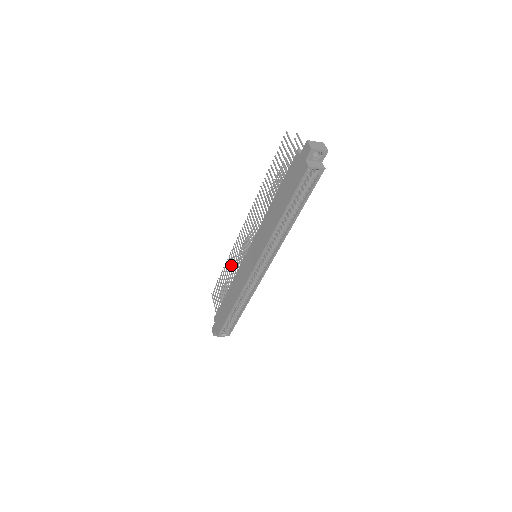
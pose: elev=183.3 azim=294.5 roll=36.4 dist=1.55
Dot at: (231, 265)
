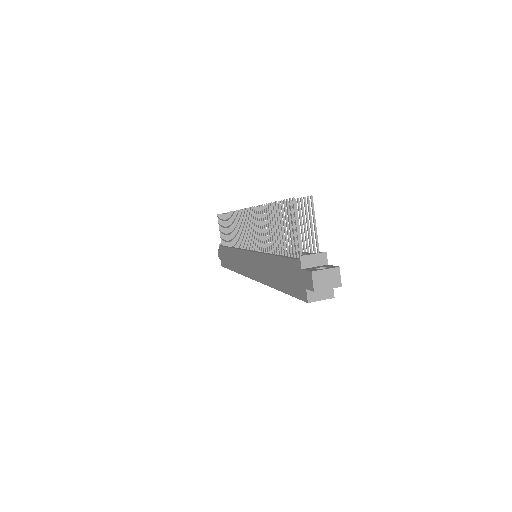
Dot at: (233, 227)
